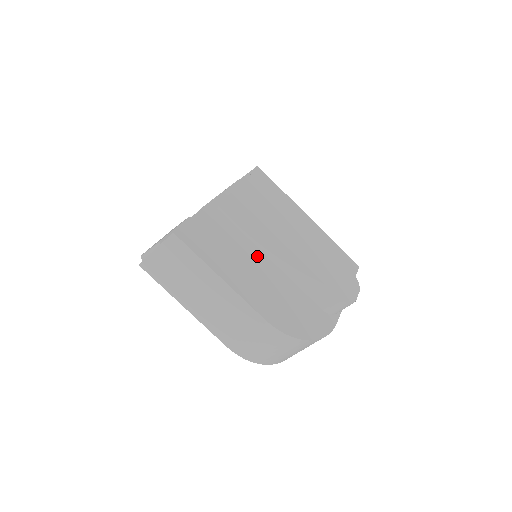
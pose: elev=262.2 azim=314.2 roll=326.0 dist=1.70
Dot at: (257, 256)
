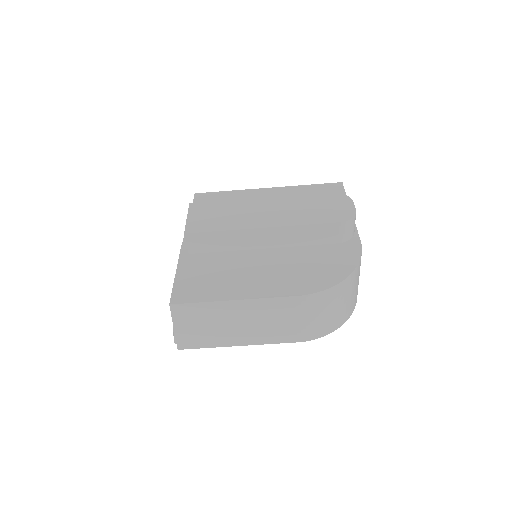
Dot at: (250, 257)
